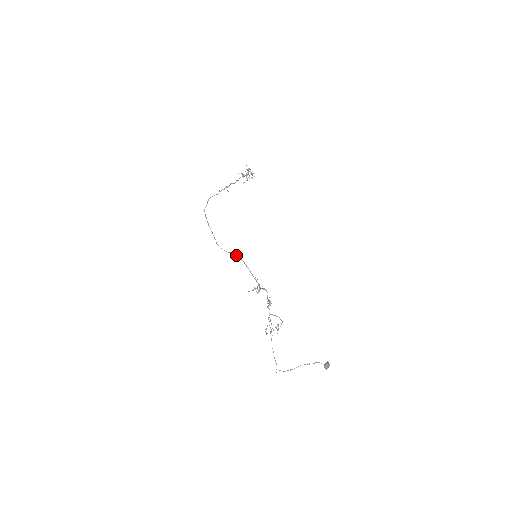
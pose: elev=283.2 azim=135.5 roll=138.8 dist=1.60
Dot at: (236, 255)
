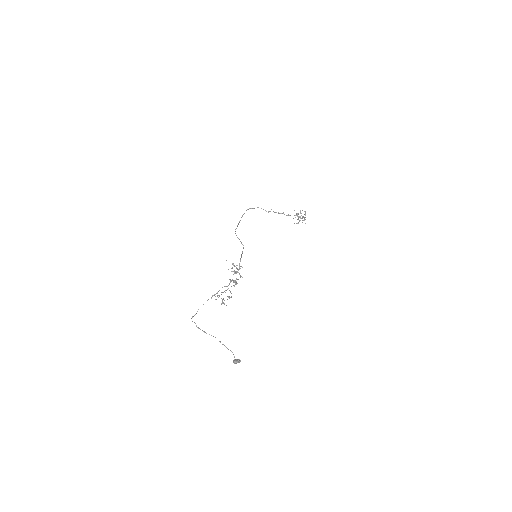
Dot at: occluded
